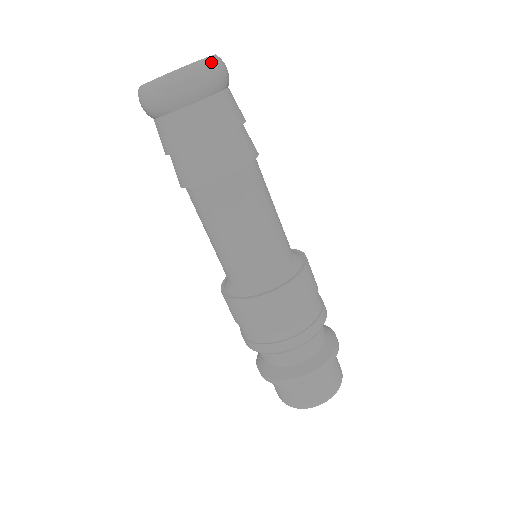
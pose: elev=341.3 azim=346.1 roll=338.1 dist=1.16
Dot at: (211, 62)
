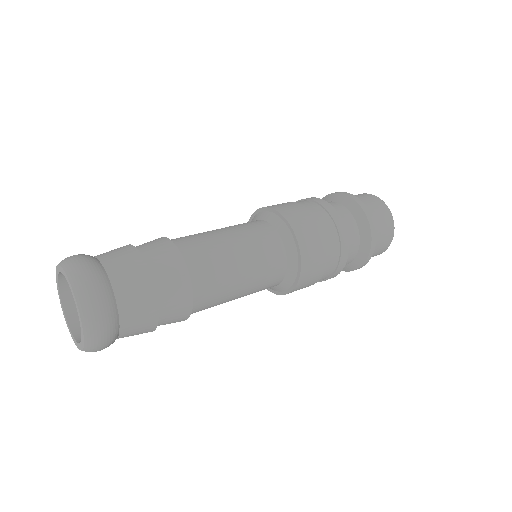
Dot at: (89, 326)
